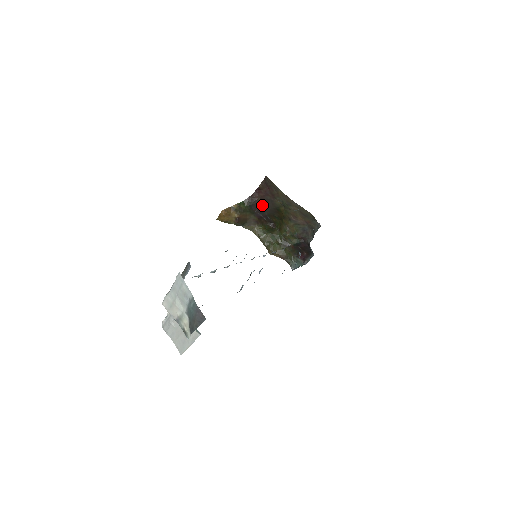
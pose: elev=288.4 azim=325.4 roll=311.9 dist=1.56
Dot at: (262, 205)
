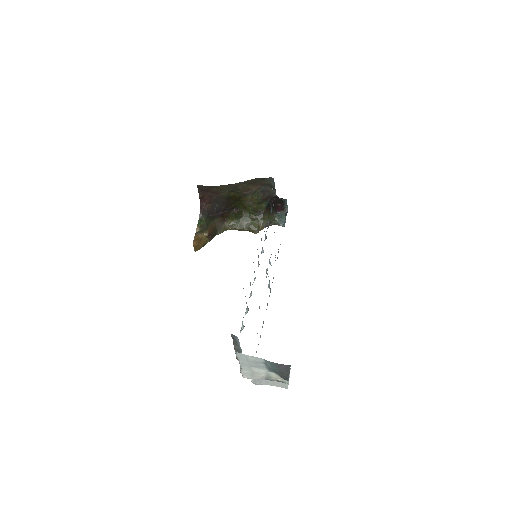
Dot at: (215, 206)
